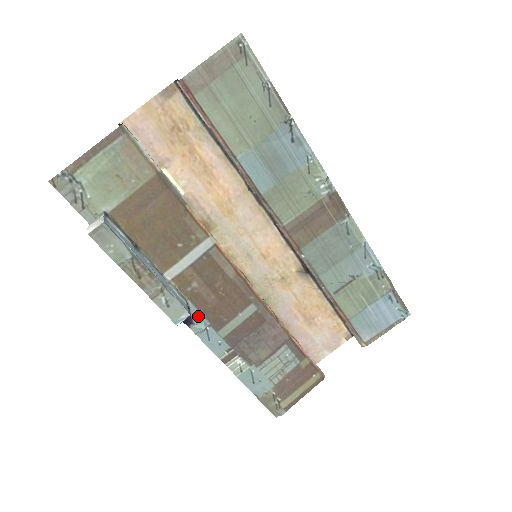
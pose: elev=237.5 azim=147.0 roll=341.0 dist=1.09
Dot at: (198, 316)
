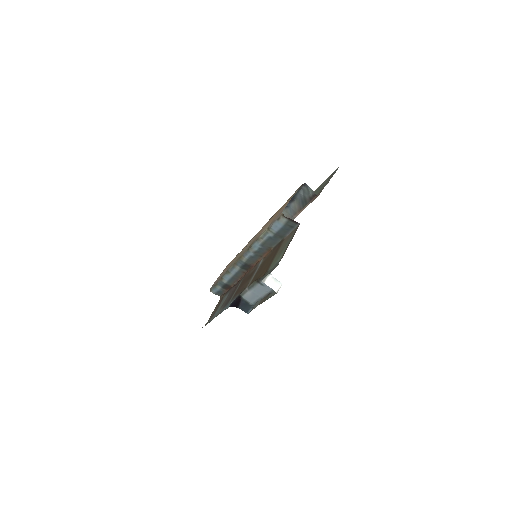
Dot at: (234, 299)
